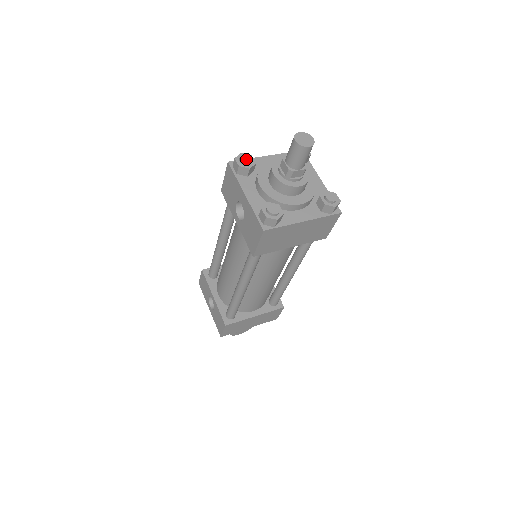
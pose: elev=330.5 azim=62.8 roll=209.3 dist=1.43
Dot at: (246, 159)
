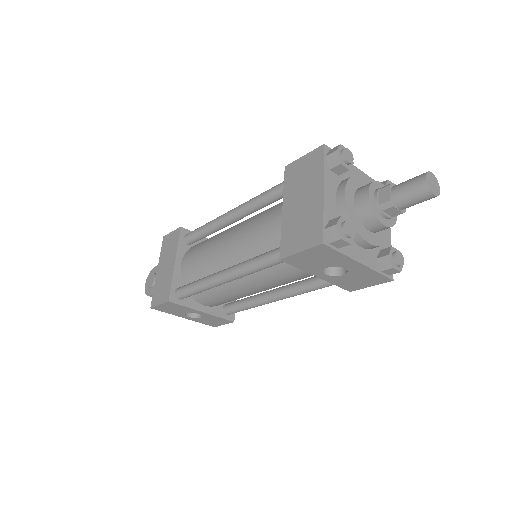
Dot at: (351, 230)
